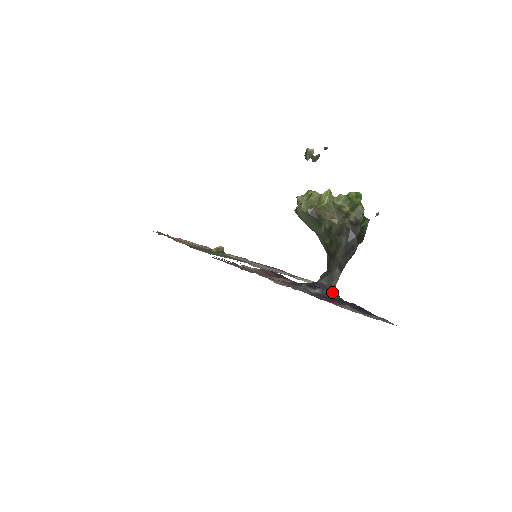
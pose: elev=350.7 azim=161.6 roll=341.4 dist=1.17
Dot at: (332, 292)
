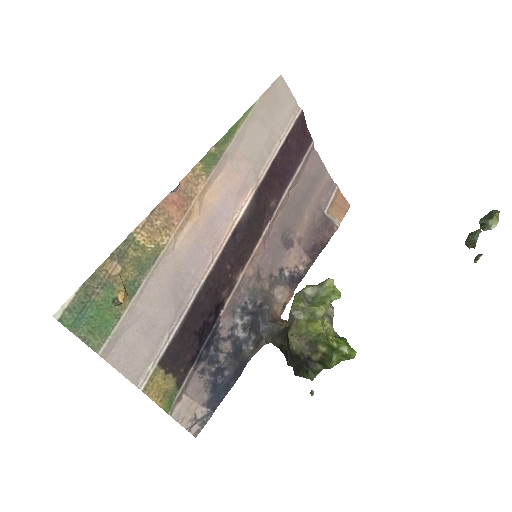
Dot at: (257, 344)
